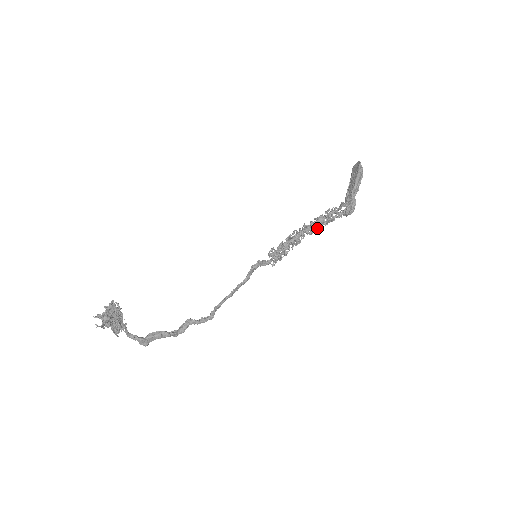
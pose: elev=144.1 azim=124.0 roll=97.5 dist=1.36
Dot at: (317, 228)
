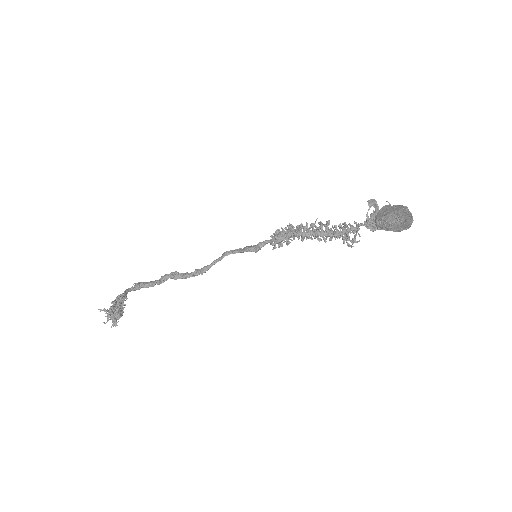
Dot at: occluded
